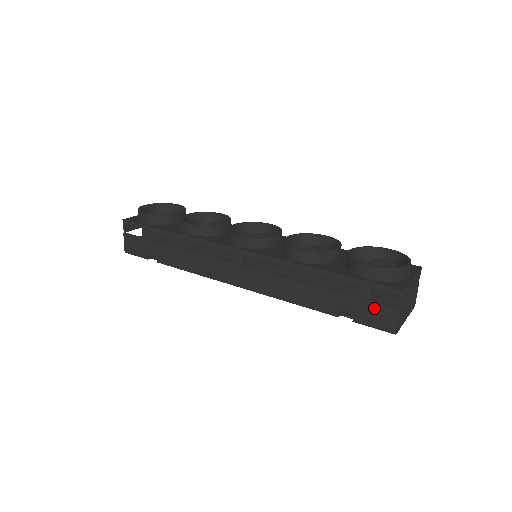
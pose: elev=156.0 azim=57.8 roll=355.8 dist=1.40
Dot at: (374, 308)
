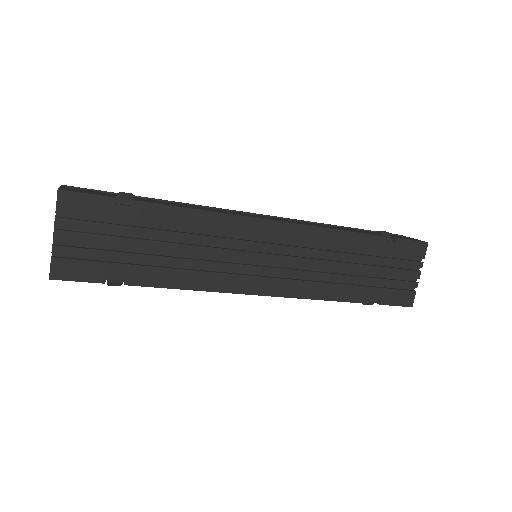
Dot at: (398, 236)
